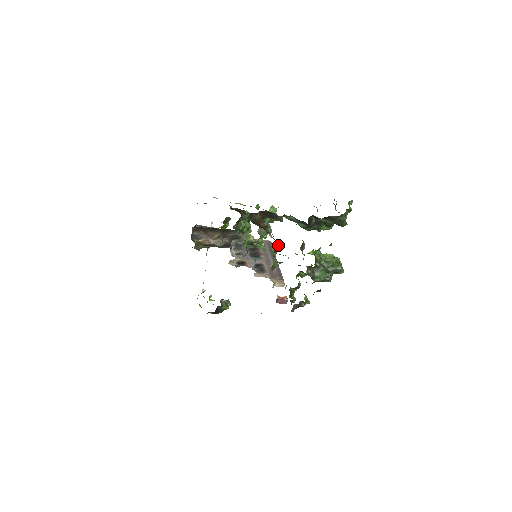
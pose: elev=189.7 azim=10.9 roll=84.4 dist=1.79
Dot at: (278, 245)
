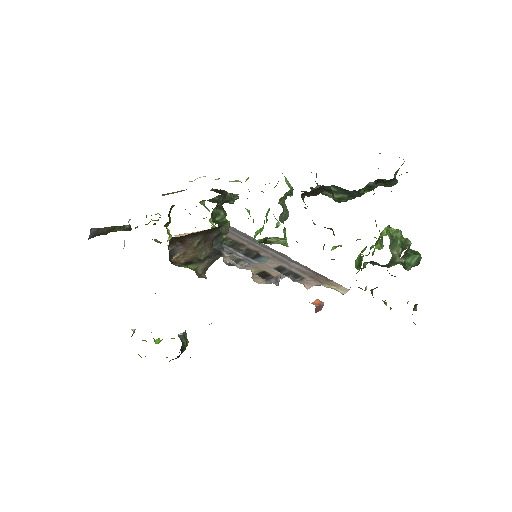
Dot at: (333, 234)
